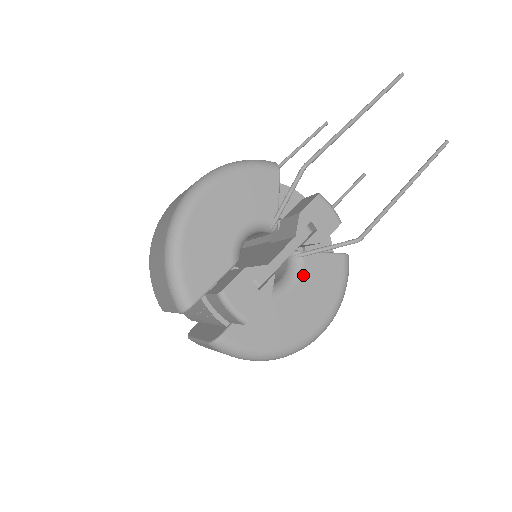
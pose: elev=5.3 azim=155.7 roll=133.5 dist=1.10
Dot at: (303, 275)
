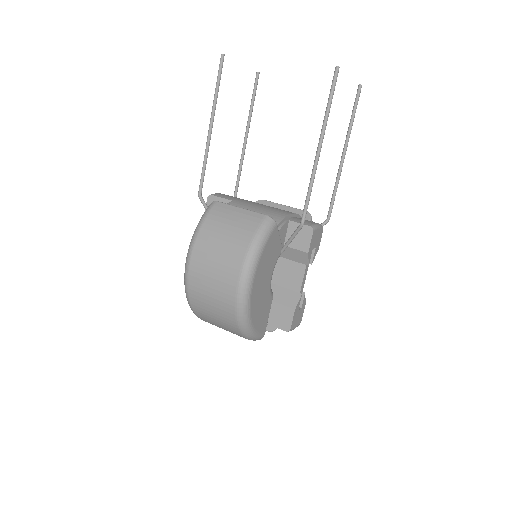
Dot at: occluded
